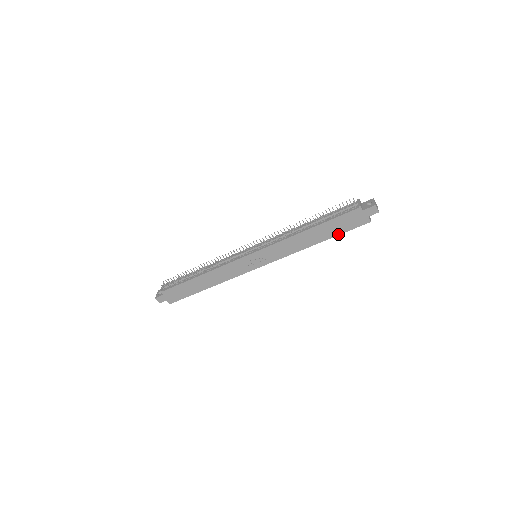
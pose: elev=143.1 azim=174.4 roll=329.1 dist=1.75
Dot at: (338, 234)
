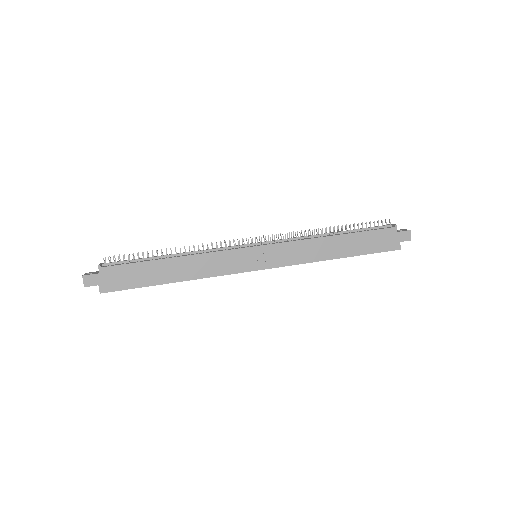
Dot at: (363, 253)
